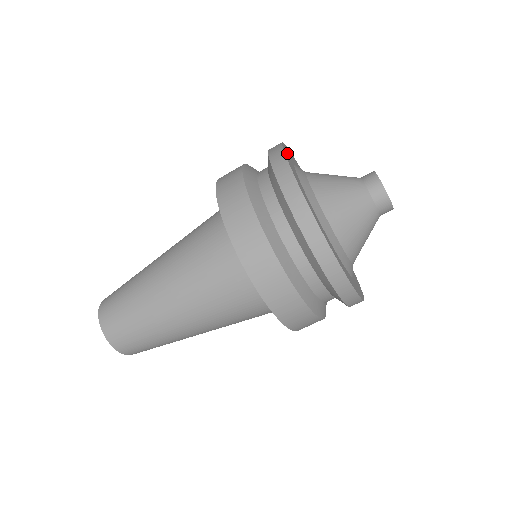
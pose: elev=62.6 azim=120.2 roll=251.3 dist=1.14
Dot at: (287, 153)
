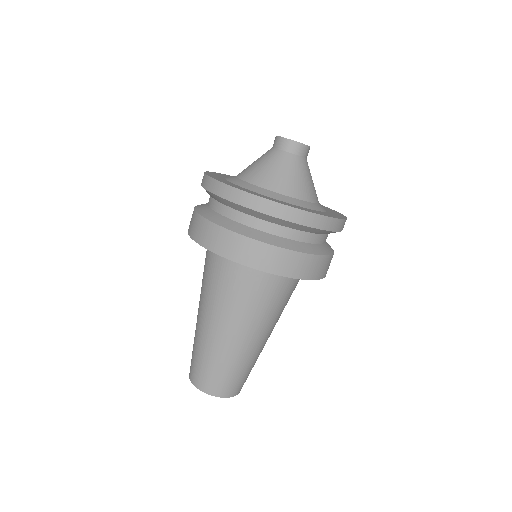
Dot at: occluded
